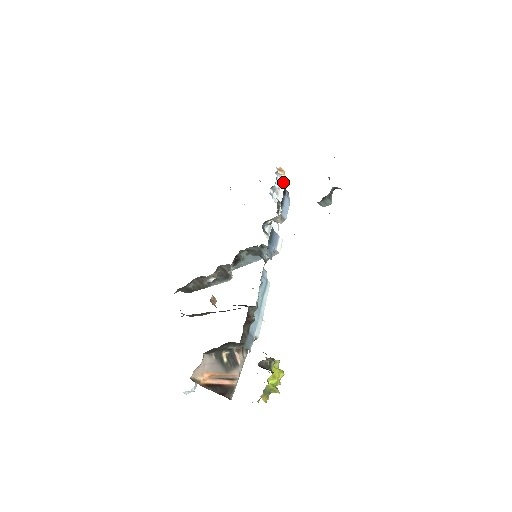
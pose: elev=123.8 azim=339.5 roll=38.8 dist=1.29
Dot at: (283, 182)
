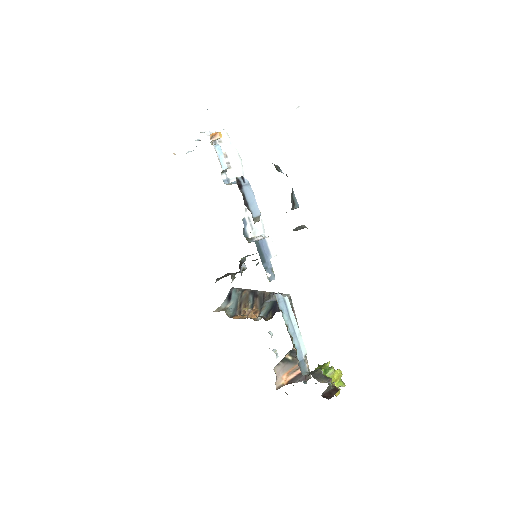
Dot at: (224, 138)
